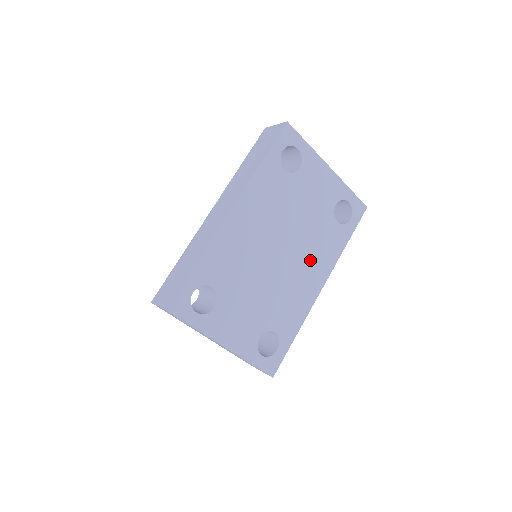
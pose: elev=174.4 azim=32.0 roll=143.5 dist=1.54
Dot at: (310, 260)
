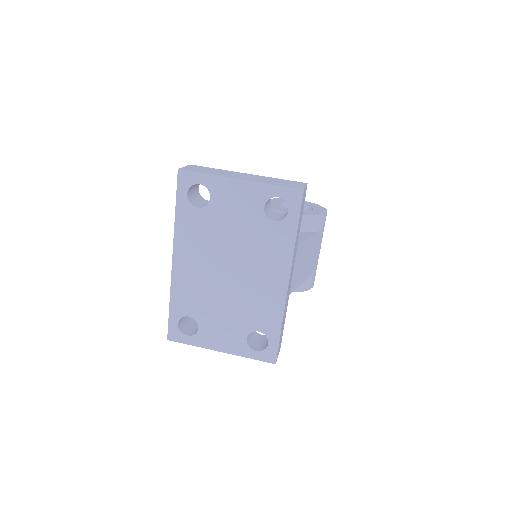
Dot at: (262, 266)
